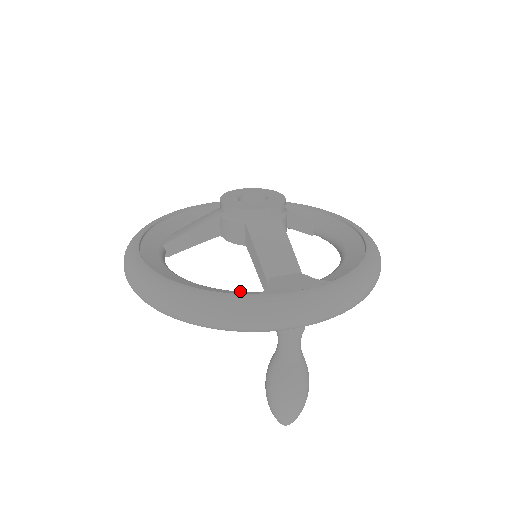
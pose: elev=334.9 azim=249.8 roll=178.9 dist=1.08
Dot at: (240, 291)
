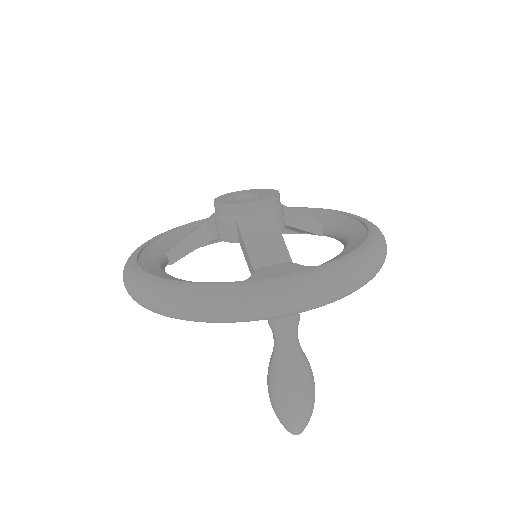
Dot at: occluded
